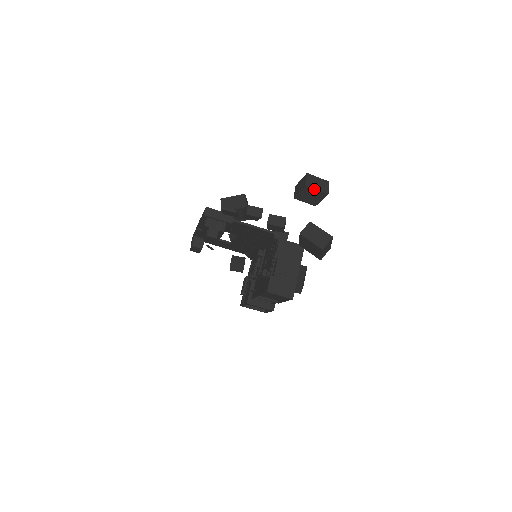
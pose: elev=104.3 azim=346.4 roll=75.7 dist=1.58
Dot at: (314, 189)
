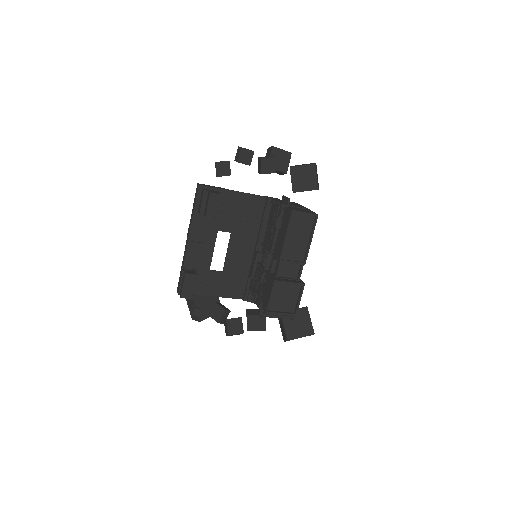
Dot at: (280, 149)
